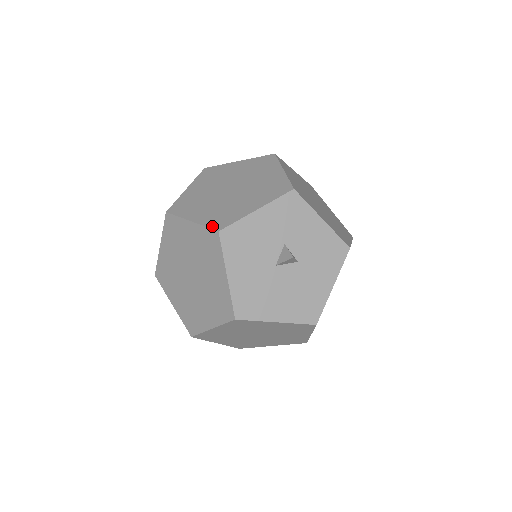
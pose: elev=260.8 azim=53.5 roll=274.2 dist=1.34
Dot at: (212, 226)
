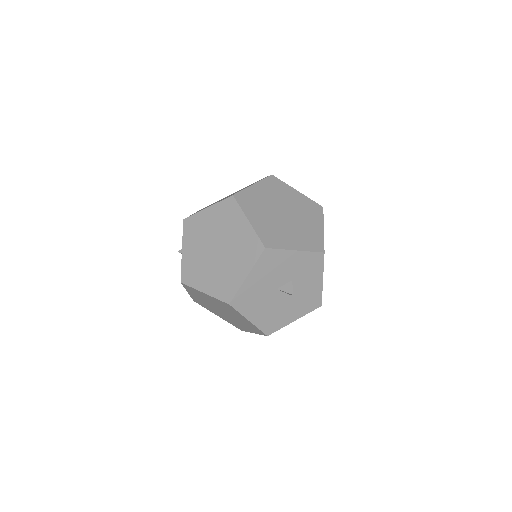
Dot at: (262, 239)
